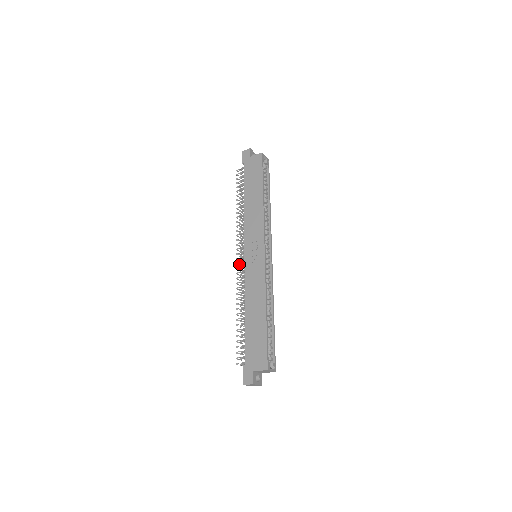
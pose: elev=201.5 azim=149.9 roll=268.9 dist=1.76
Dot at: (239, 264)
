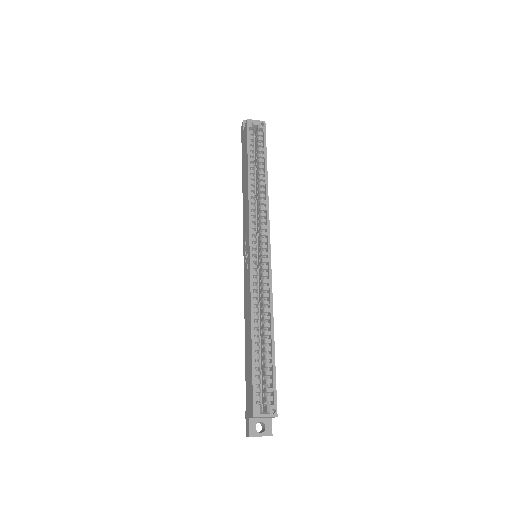
Dot at: occluded
